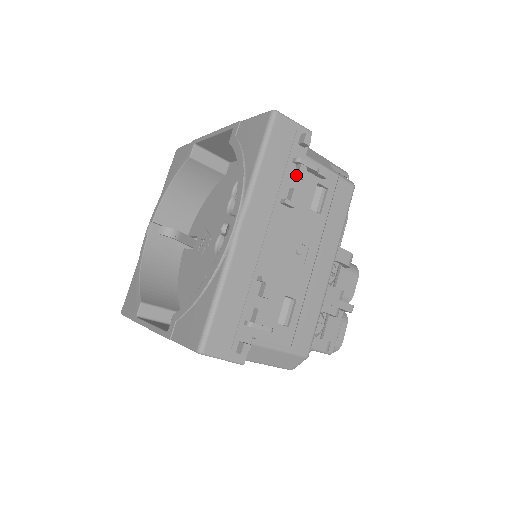
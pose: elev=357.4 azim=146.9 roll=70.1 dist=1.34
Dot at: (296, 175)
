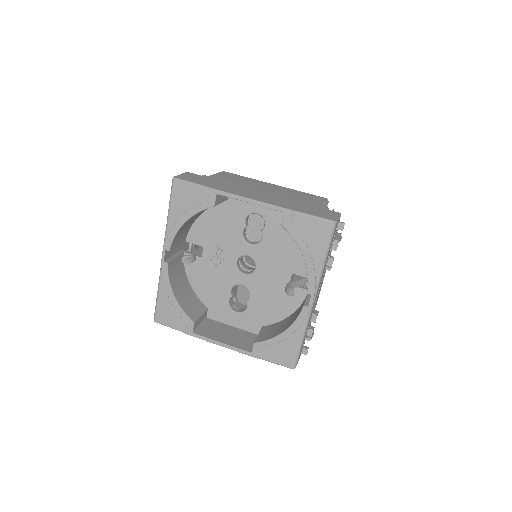
Dot at: (335, 250)
